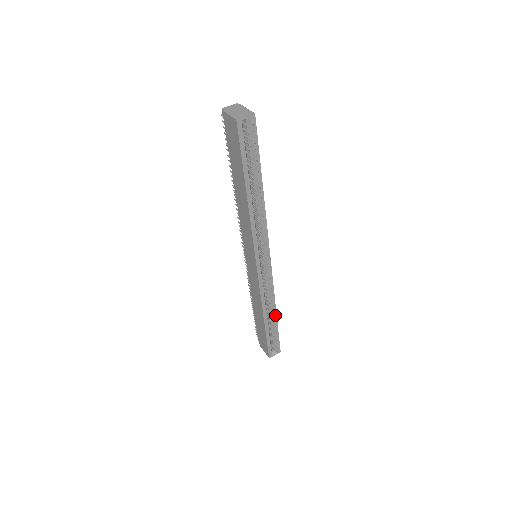
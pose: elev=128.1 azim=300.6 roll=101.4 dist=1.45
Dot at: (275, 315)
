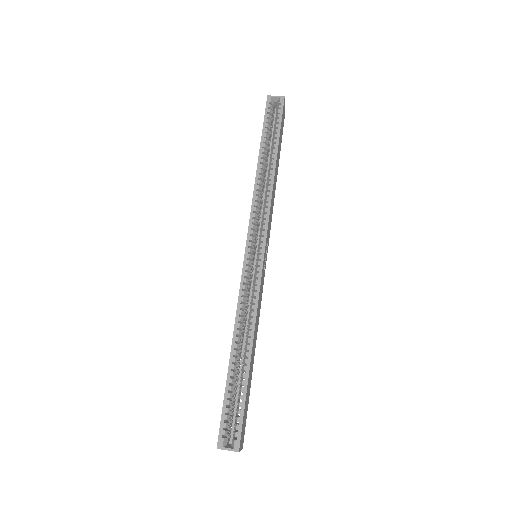
Dot at: (249, 352)
